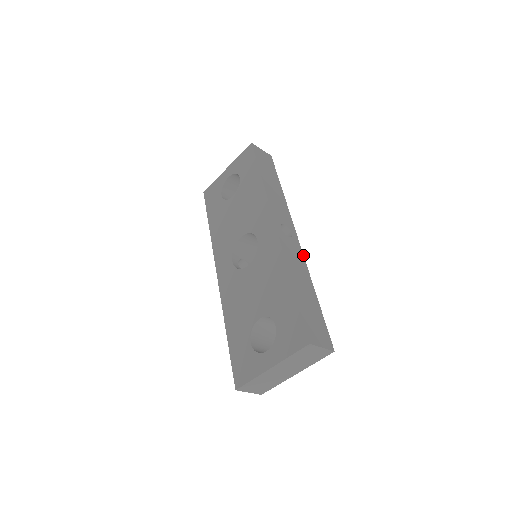
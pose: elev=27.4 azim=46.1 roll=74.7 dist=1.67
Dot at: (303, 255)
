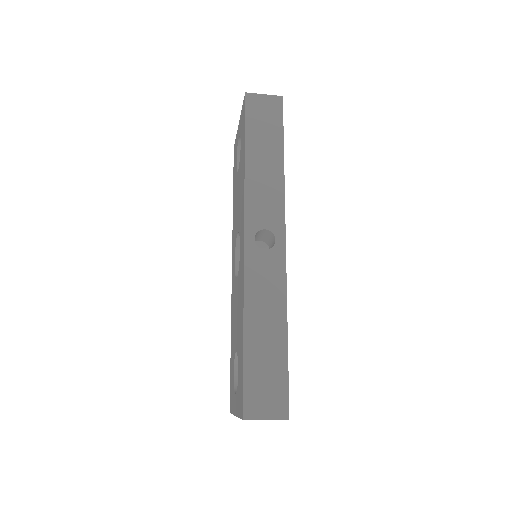
Dot at: (285, 272)
